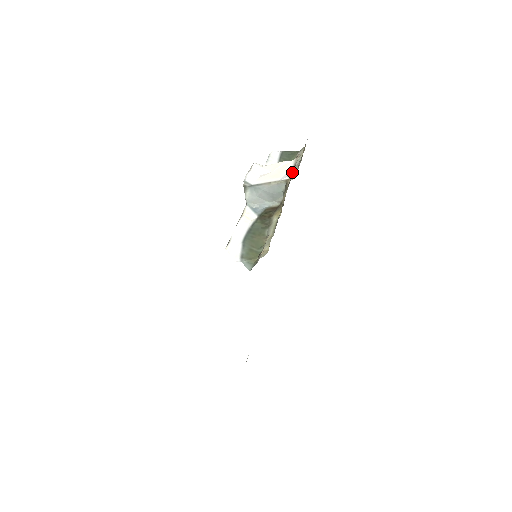
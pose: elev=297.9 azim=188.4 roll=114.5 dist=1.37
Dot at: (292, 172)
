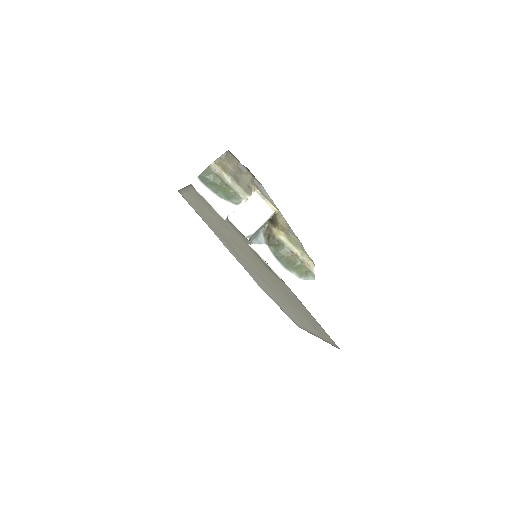
Dot at: (272, 206)
